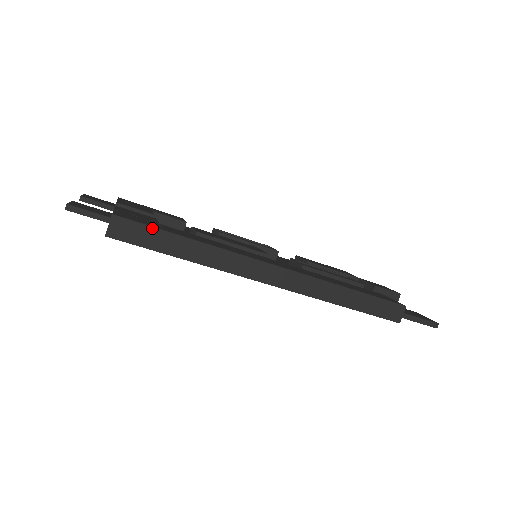
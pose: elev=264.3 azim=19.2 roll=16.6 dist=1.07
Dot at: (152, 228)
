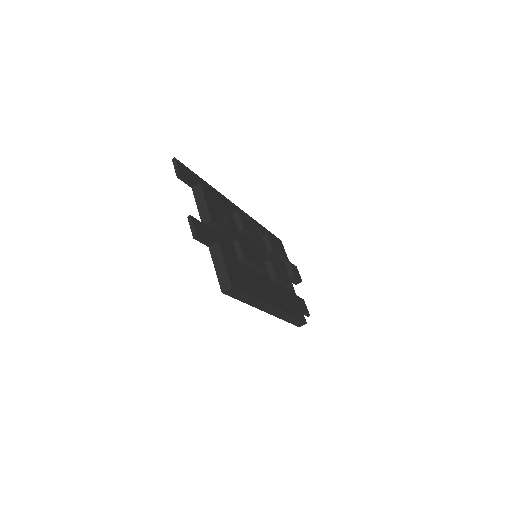
Dot at: (242, 293)
